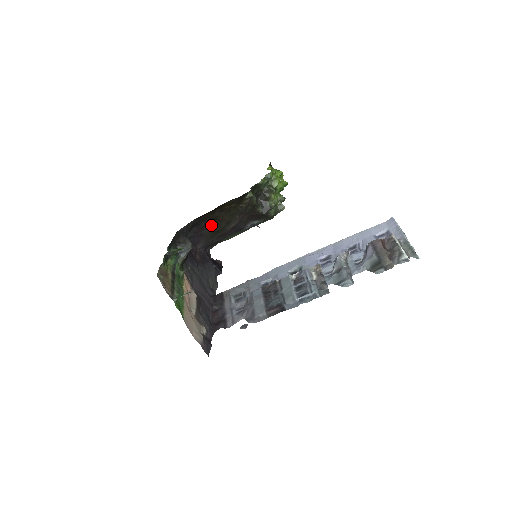
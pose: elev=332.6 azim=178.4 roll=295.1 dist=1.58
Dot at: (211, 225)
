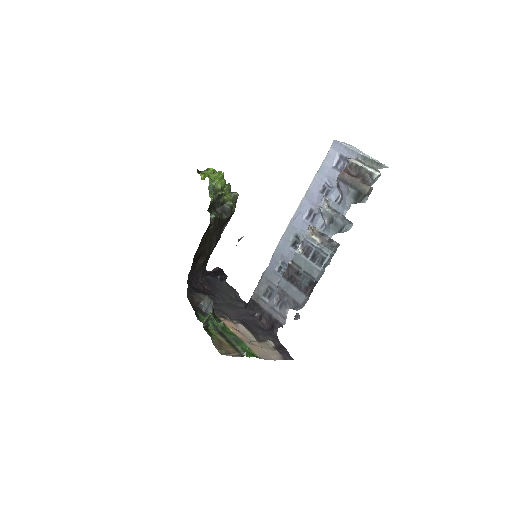
Dot at: (198, 260)
